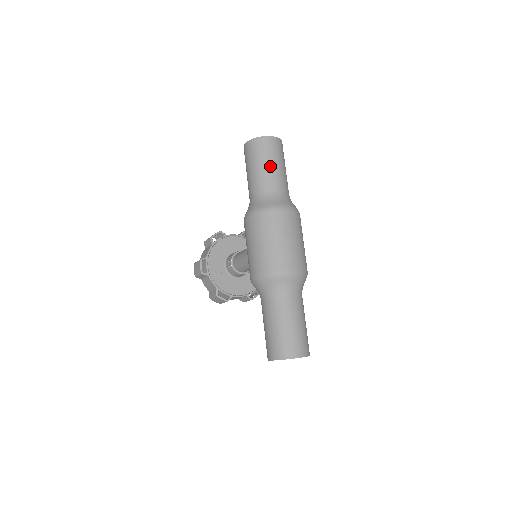
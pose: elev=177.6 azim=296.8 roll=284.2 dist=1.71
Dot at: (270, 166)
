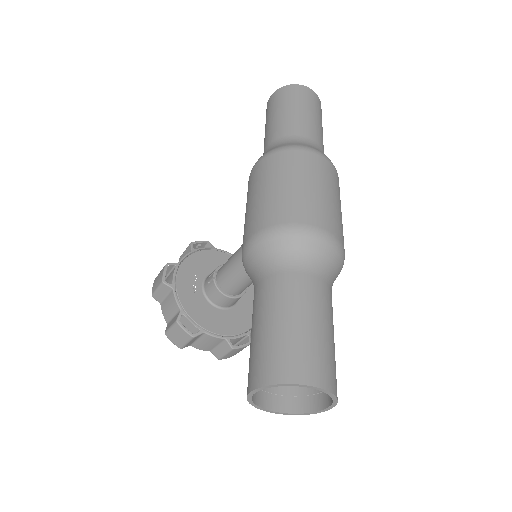
Dot at: (302, 112)
